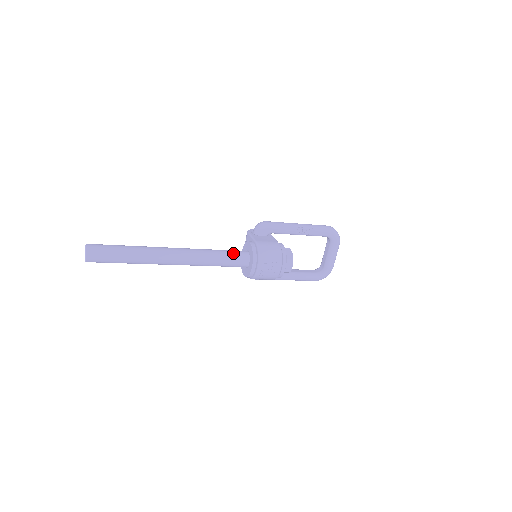
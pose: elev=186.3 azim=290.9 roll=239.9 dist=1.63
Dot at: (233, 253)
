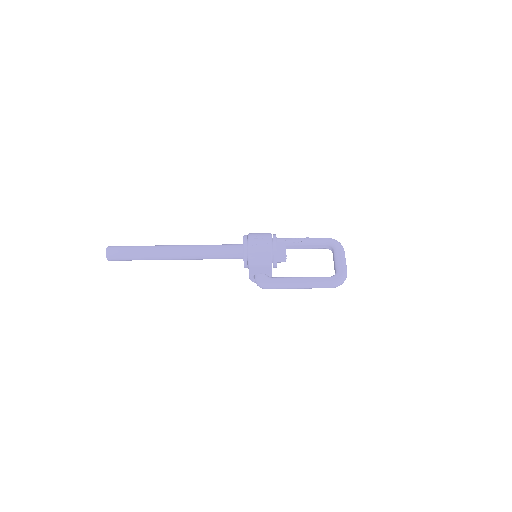
Dot at: (229, 244)
